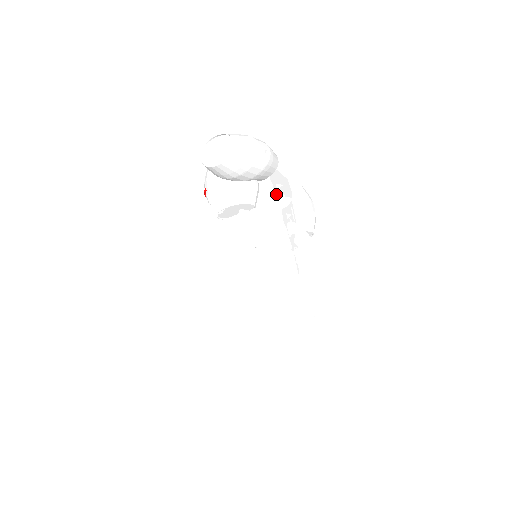
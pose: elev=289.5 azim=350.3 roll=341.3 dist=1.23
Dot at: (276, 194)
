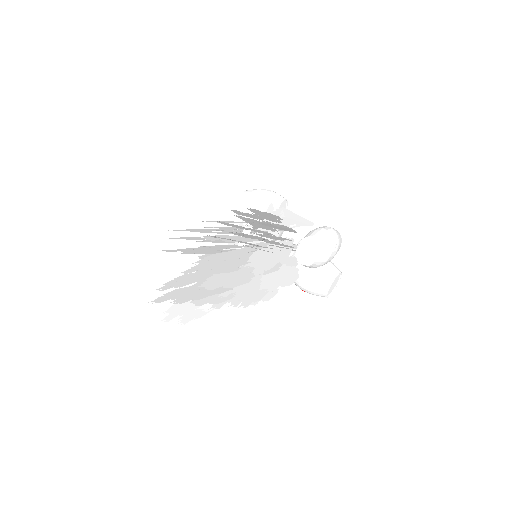
Dot at: (275, 213)
